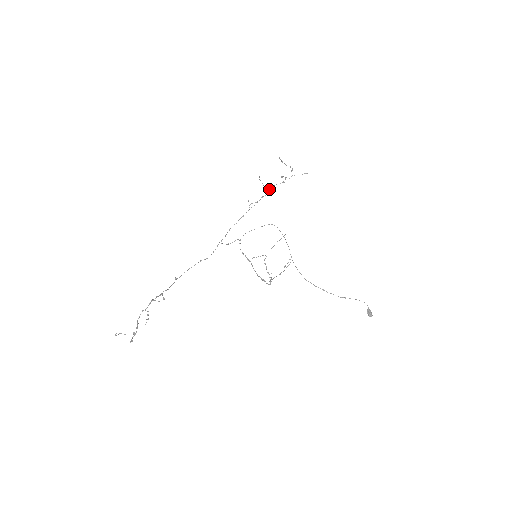
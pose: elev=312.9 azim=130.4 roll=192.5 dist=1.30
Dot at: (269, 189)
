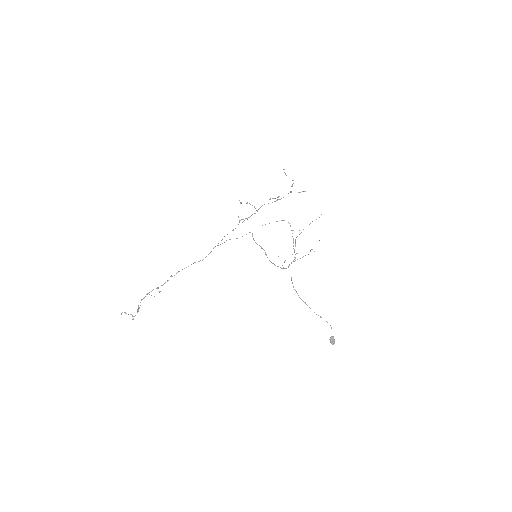
Dot at: (260, 207)
